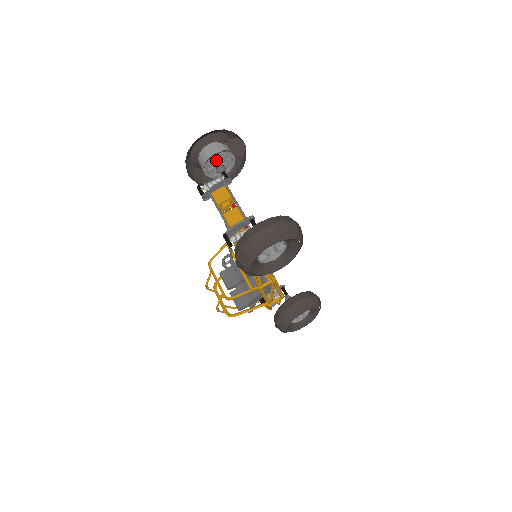
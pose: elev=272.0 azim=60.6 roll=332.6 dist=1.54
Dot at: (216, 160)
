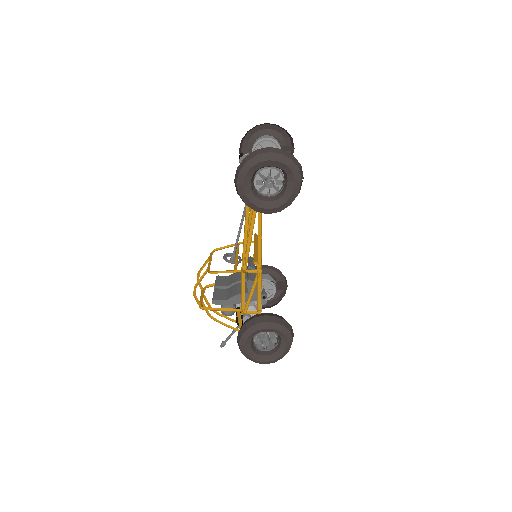
Dot at: (266, 146)
